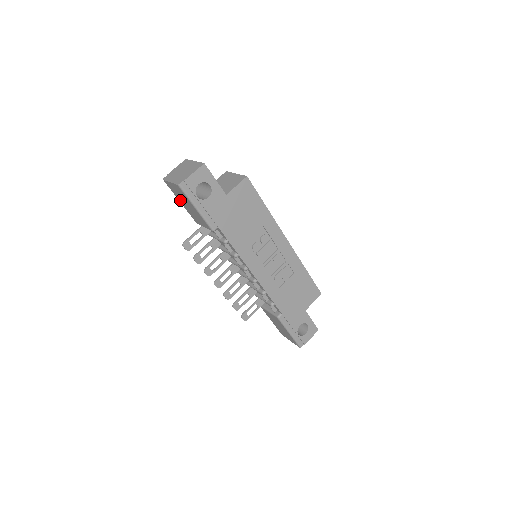
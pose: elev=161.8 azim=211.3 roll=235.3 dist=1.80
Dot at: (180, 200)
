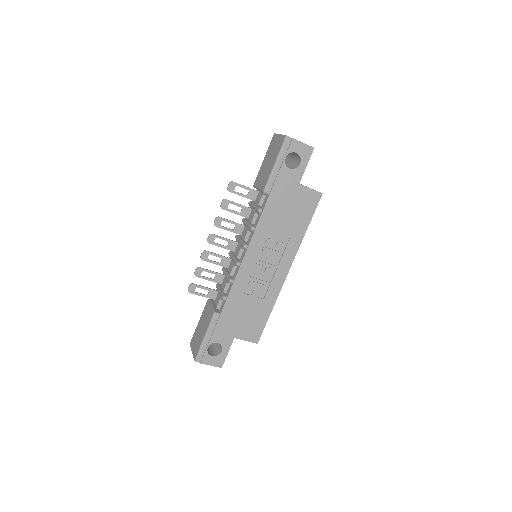
Dot at: (267, 156)
